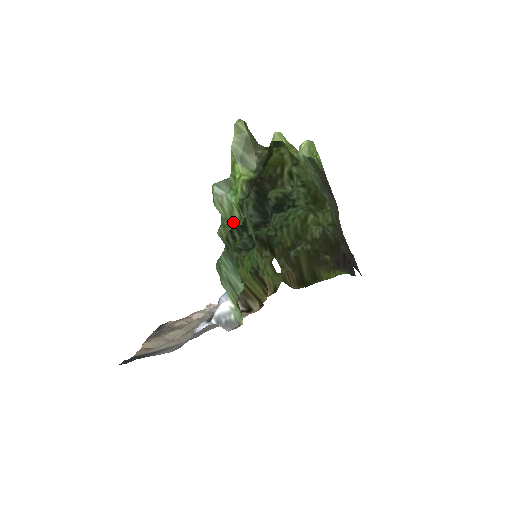
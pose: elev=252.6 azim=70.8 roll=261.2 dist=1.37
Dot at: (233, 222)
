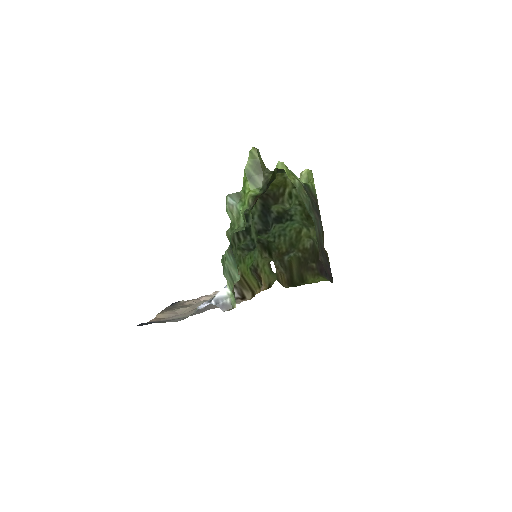
Dot at: (238, 227)
